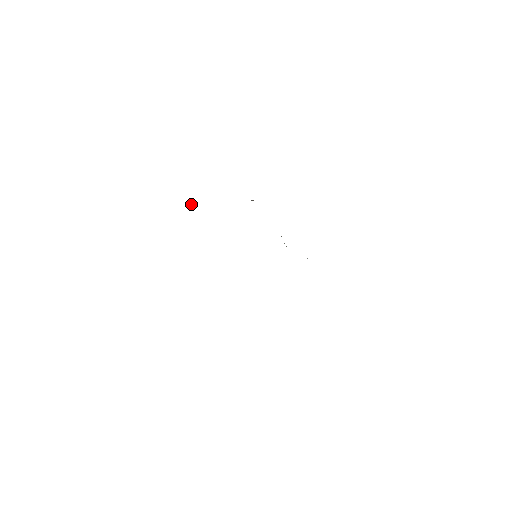
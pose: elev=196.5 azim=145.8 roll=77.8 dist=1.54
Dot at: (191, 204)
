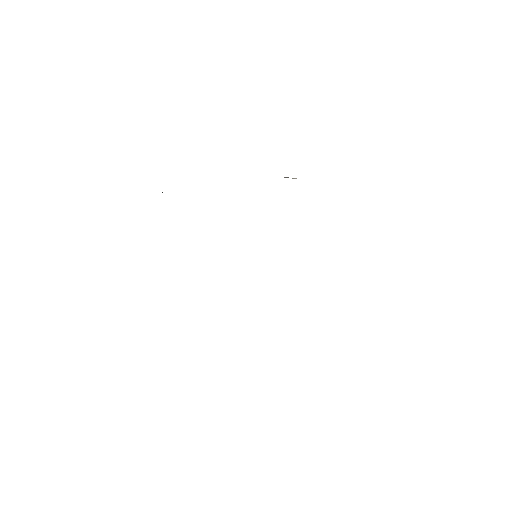
Dot at: occluded
